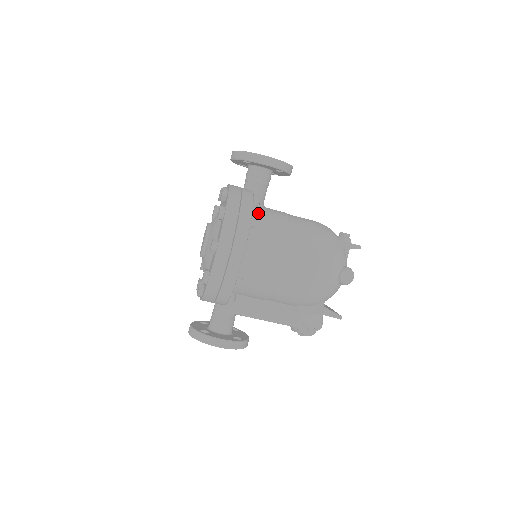
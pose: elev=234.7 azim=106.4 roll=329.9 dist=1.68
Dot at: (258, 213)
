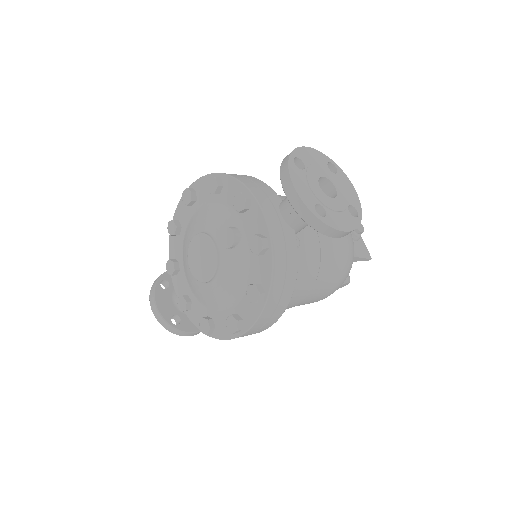
Dot at: occluded
